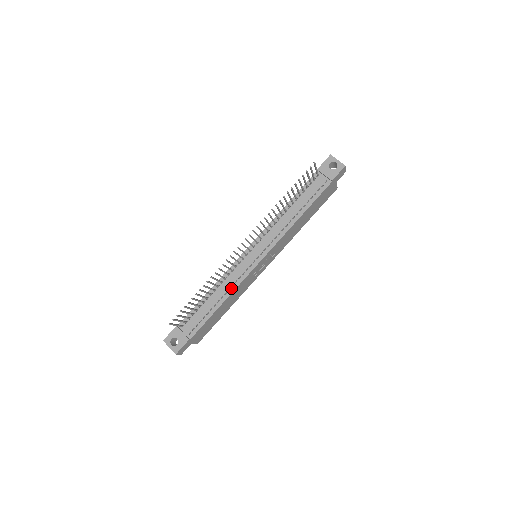
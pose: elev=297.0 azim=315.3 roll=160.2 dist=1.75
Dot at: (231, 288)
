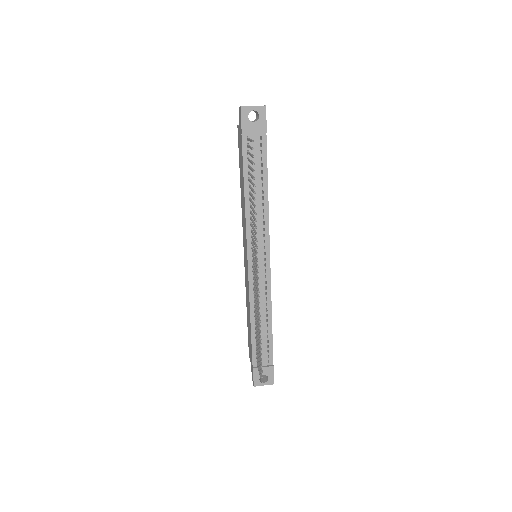
Dot at: (267, 302)
